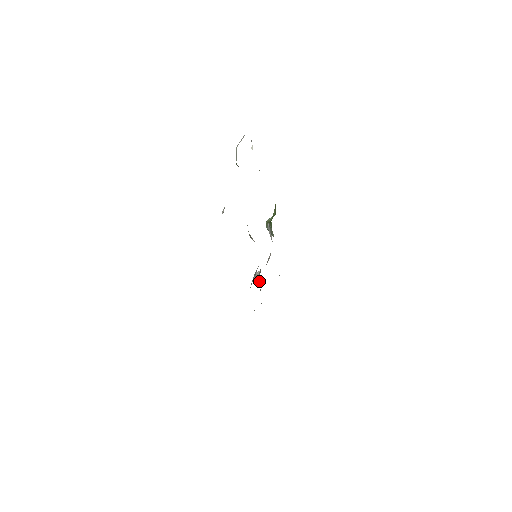
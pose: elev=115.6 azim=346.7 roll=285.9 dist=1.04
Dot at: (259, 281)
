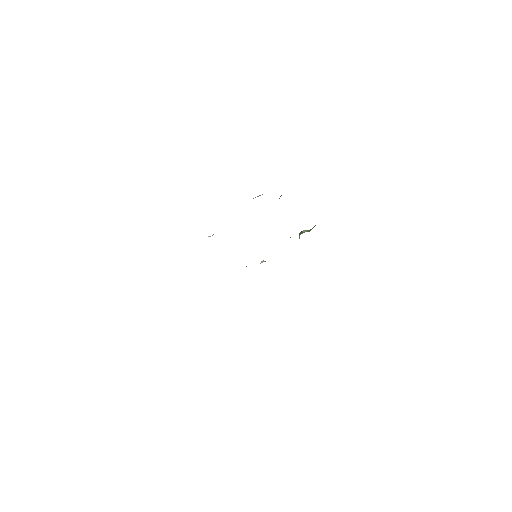
Dot at: occluded
